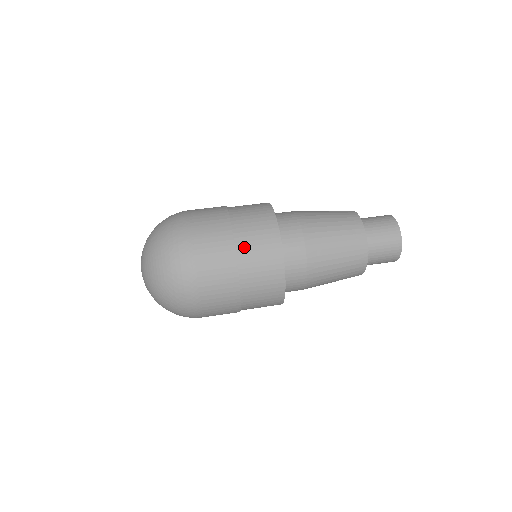
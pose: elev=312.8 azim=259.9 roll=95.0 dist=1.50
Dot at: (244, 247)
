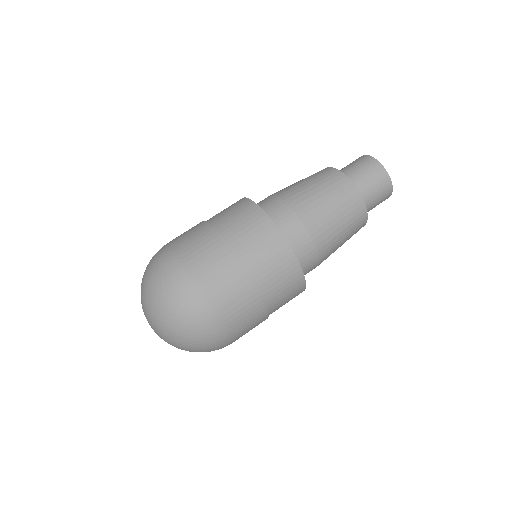
Dot at: (269, 291)
